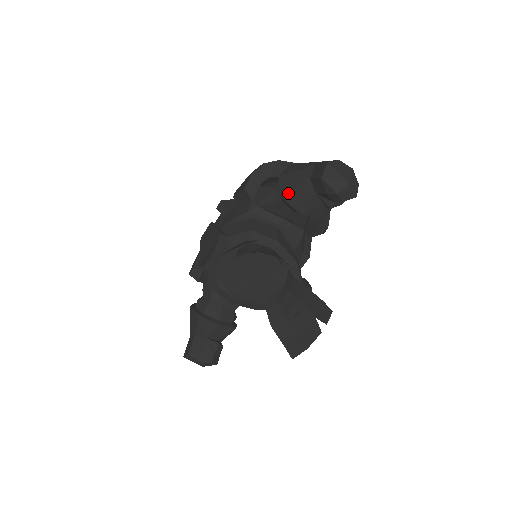
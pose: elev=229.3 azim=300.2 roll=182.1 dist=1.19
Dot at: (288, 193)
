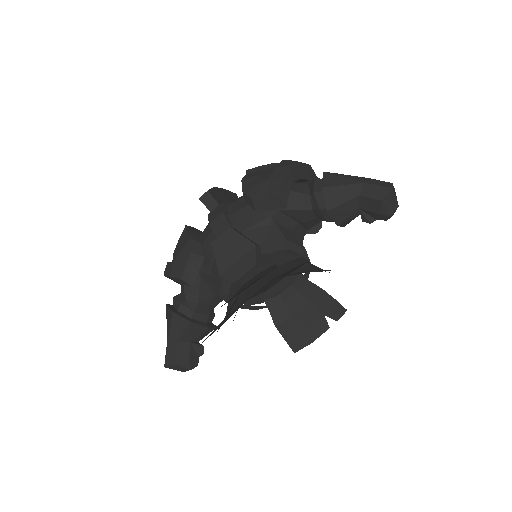
Dot at: (334, 207)
